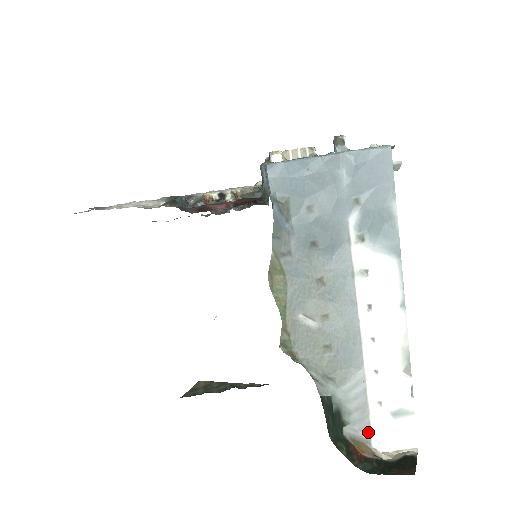
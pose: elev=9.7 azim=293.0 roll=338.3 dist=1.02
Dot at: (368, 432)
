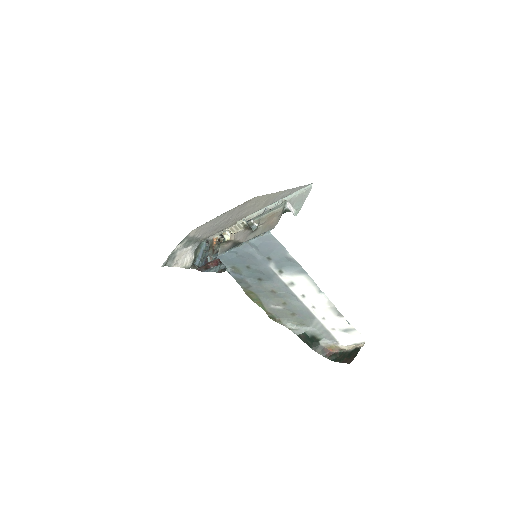
Dot at: (334, 340)
